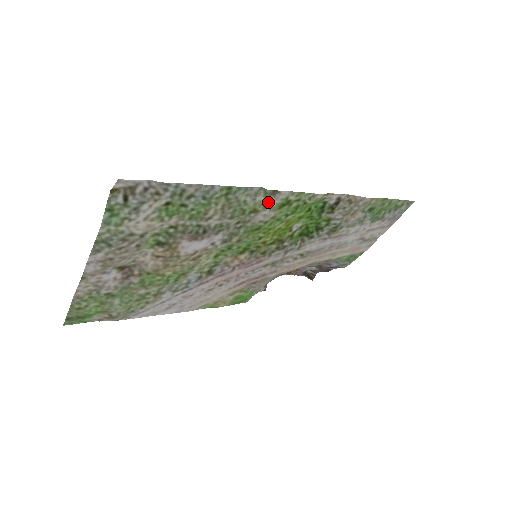
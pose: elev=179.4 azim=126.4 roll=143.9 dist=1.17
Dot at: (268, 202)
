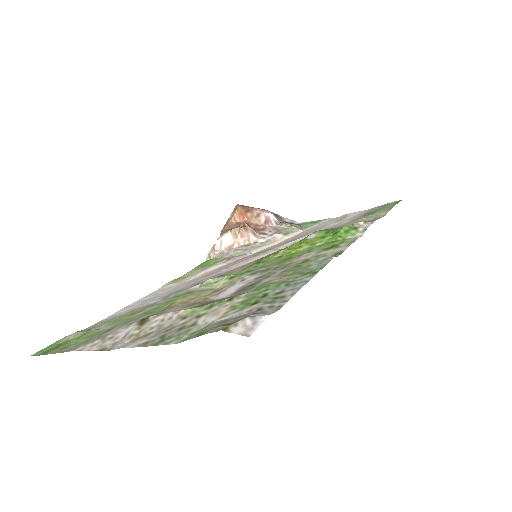
Dot at: (324, 255)
